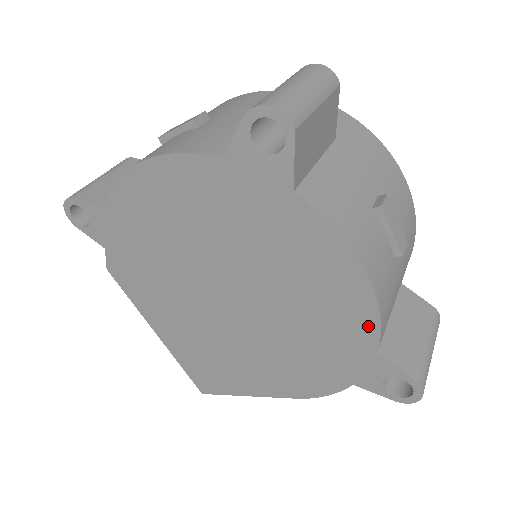
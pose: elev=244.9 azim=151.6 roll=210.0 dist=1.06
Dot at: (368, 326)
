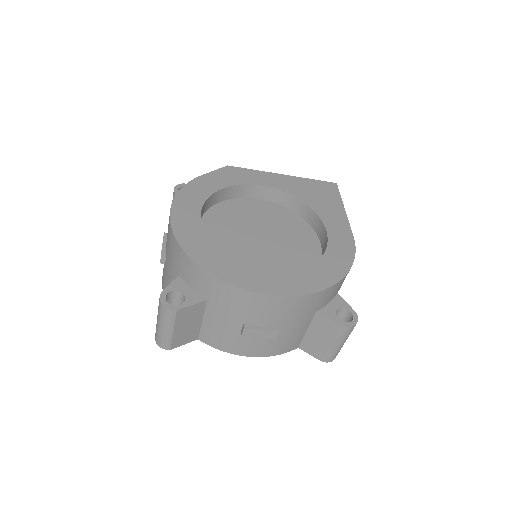
Dot at: occluded
